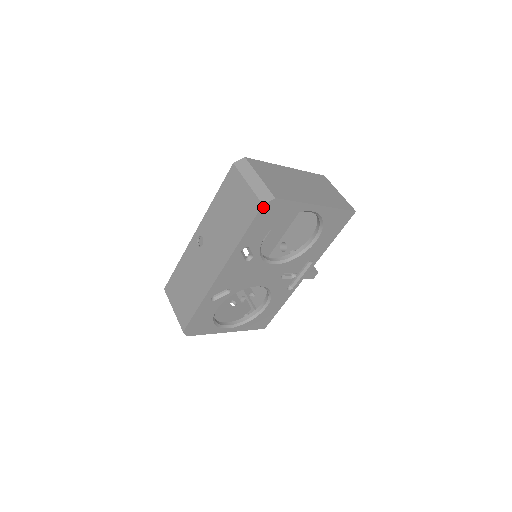
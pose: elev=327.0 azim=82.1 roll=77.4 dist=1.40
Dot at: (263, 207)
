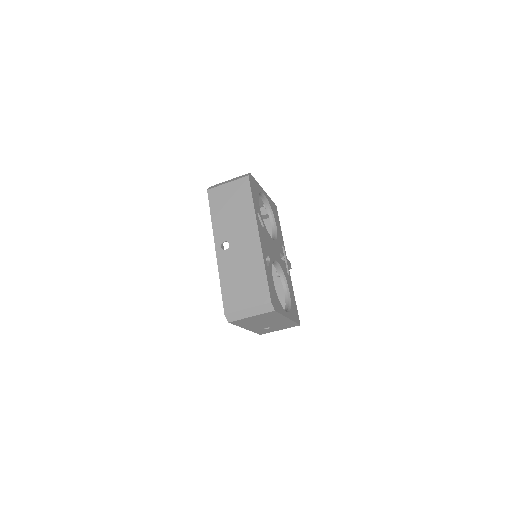
Dot at: (249, 178)
